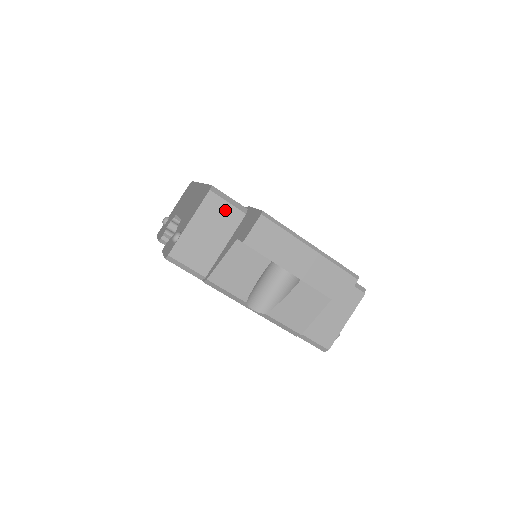
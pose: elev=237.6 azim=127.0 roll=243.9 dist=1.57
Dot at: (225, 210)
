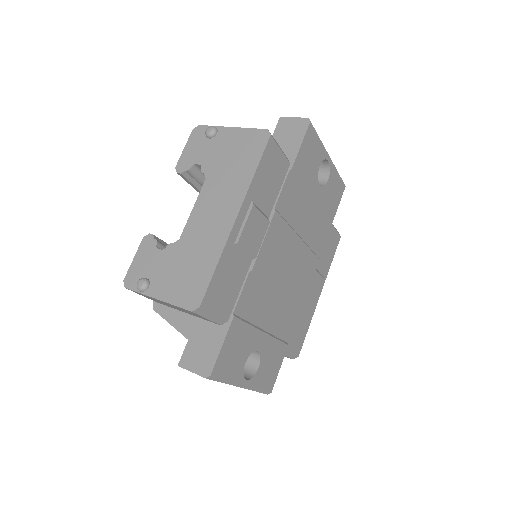
Dot at: (200, 316)
